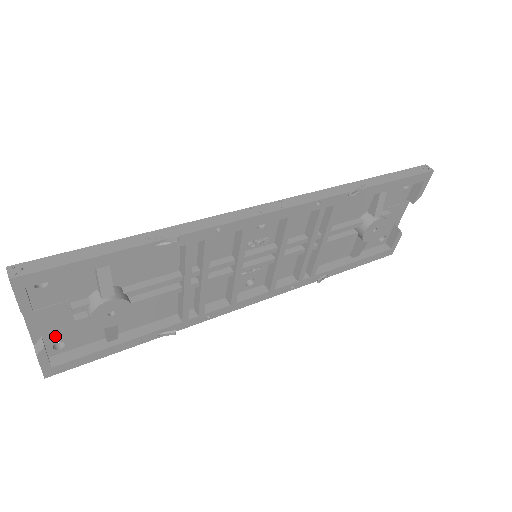
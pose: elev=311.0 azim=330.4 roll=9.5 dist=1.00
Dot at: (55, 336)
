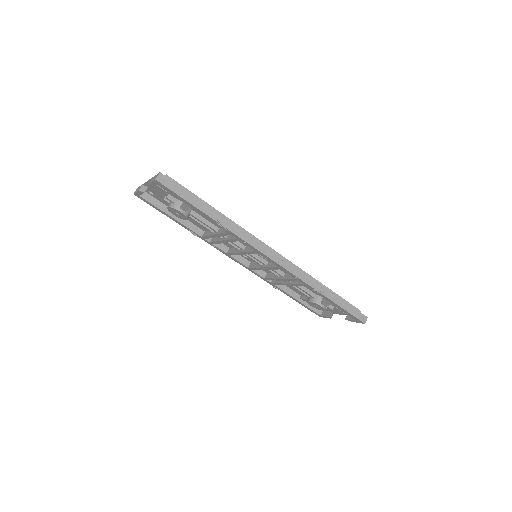
Dot at: (153, 191)
